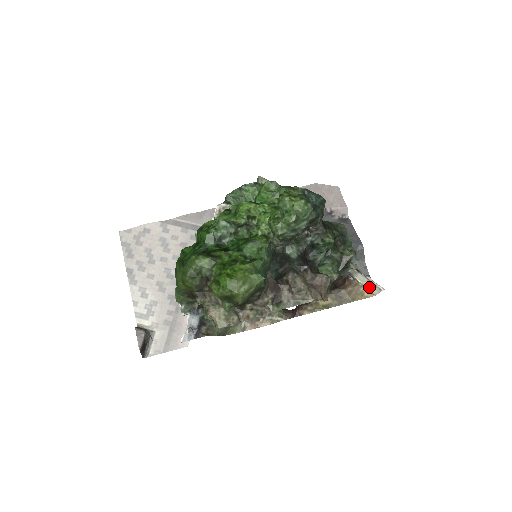
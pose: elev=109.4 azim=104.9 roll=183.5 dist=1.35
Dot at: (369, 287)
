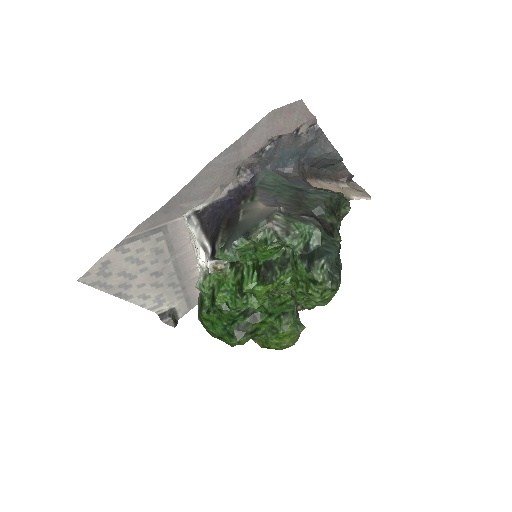
Dot at: occluded
